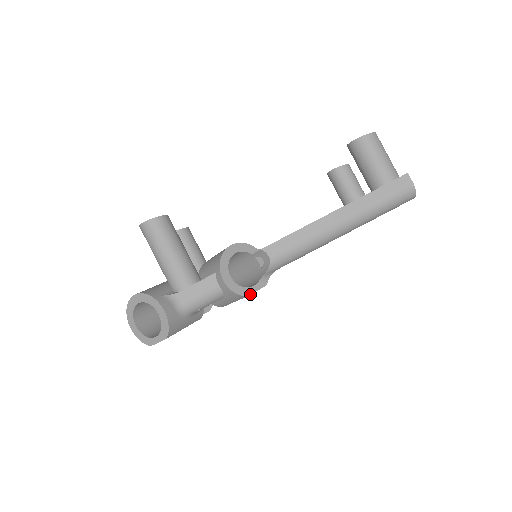
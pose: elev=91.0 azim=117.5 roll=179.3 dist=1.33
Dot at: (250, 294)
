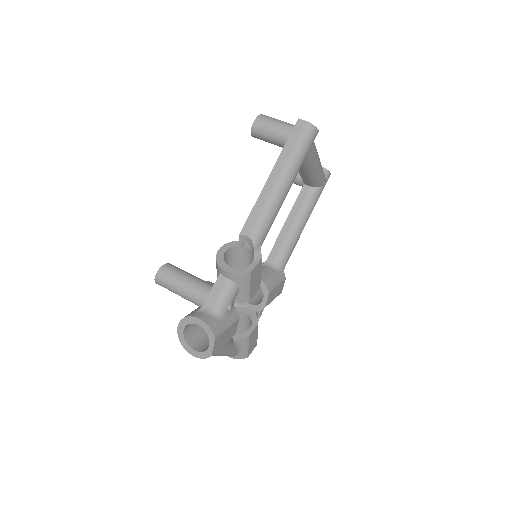
Dot at: (252, 269)
